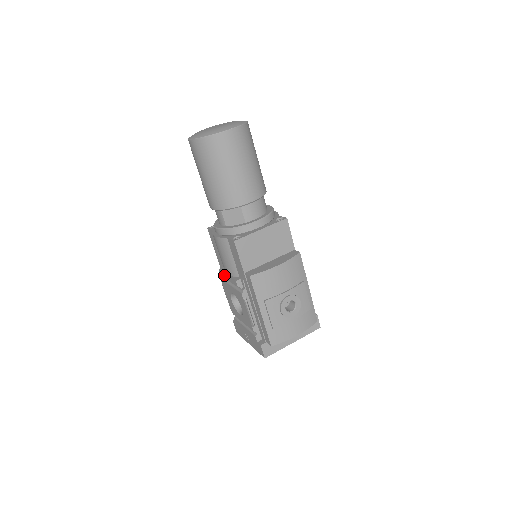
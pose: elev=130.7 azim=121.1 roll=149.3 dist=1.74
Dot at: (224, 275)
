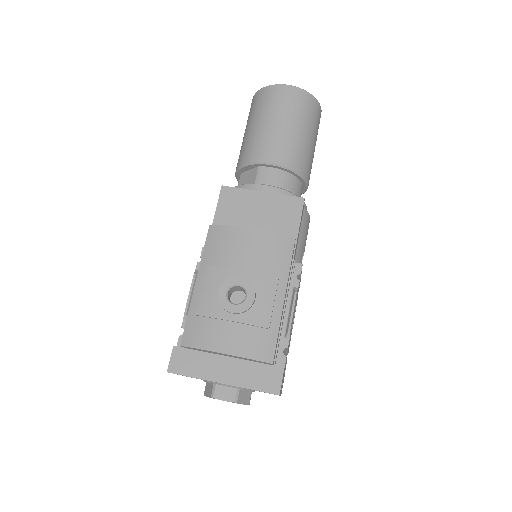
Dot at: occluded
